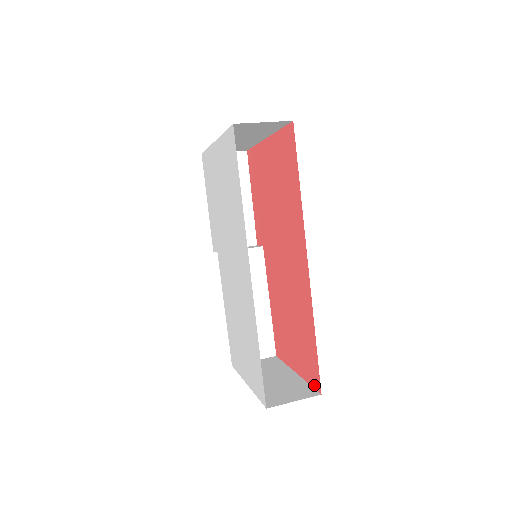
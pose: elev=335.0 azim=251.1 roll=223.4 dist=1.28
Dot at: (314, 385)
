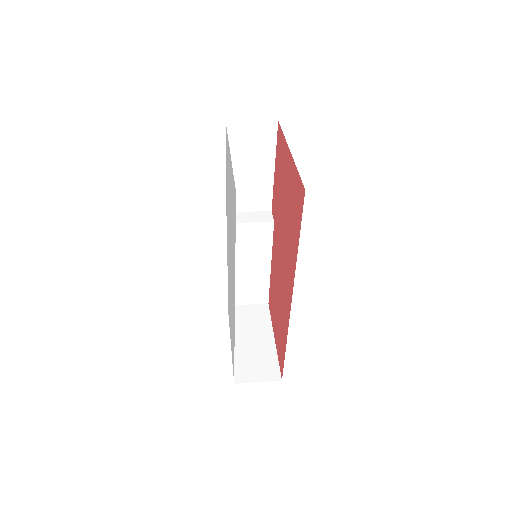
Dot at: (280, 368)
